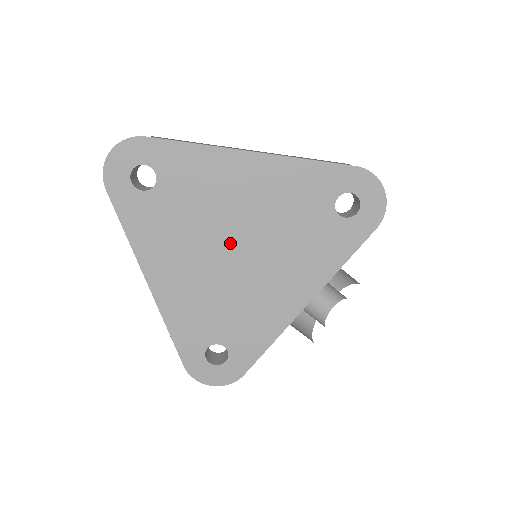
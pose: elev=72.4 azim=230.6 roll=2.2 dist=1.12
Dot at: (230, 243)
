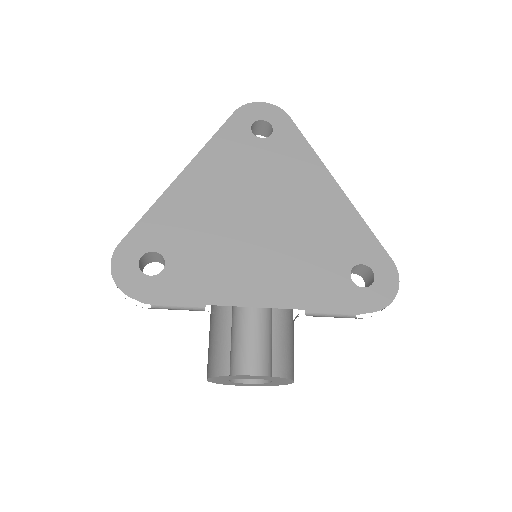
Dot at: (262, 211)
